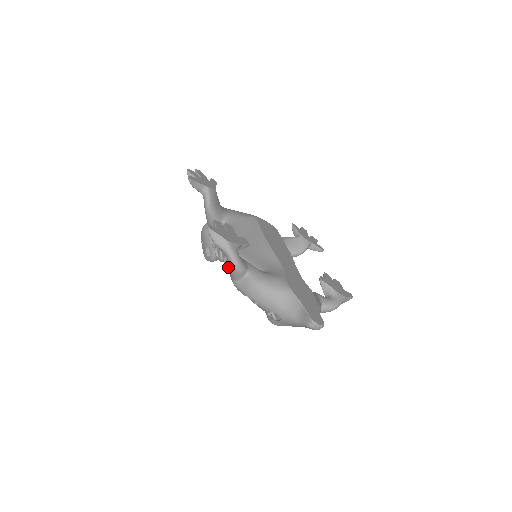
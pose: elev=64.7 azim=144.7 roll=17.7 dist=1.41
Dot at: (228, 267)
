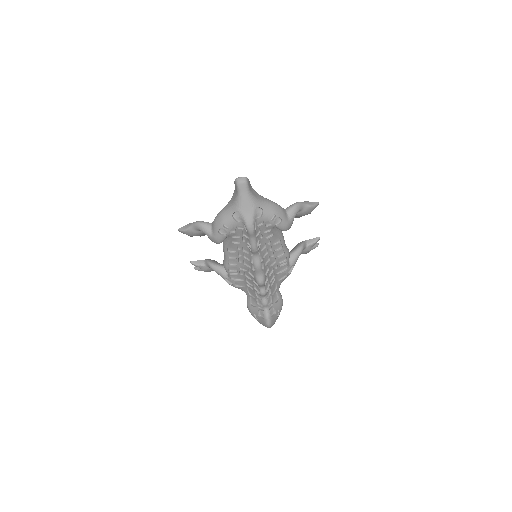
Dot at: (260, 290)
